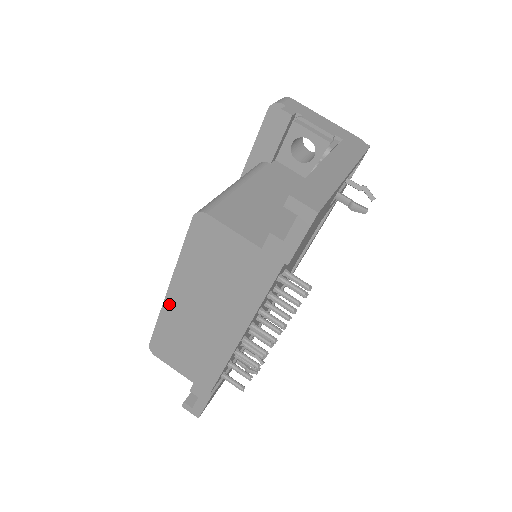
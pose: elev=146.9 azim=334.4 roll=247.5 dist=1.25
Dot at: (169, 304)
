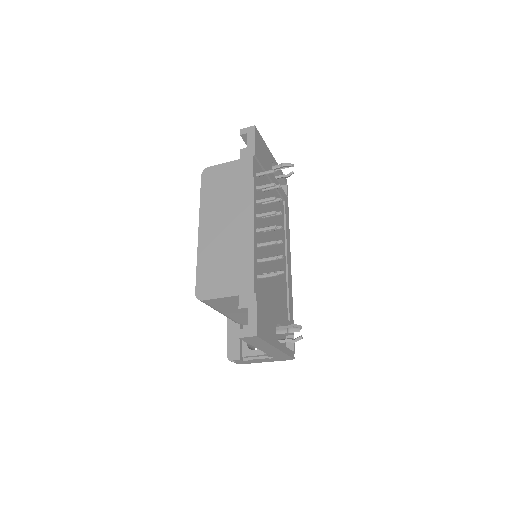
Dot at: (202, 240)
